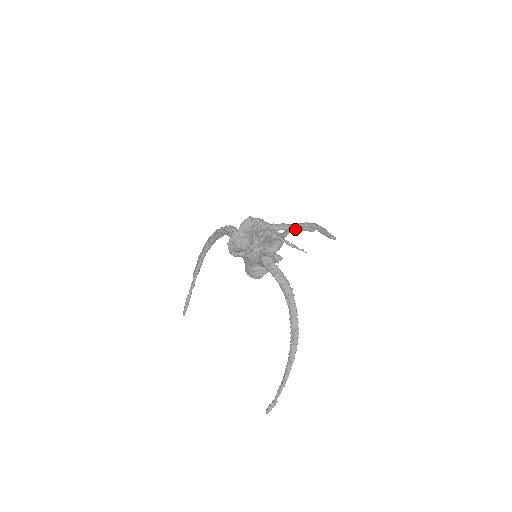
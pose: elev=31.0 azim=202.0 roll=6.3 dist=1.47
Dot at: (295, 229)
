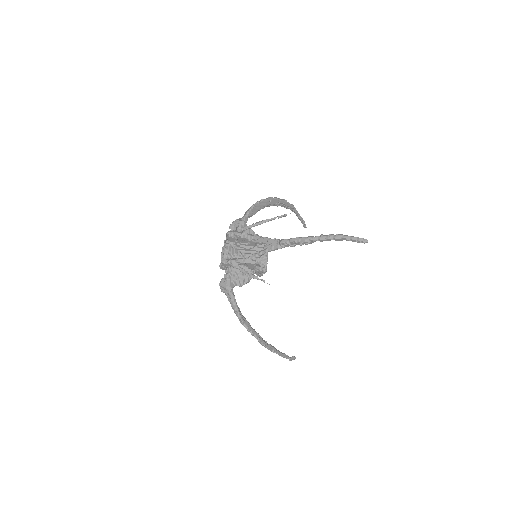
Dot at: (271, 250)
